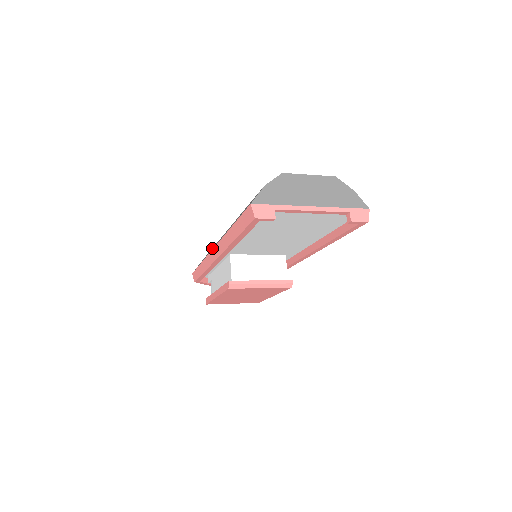
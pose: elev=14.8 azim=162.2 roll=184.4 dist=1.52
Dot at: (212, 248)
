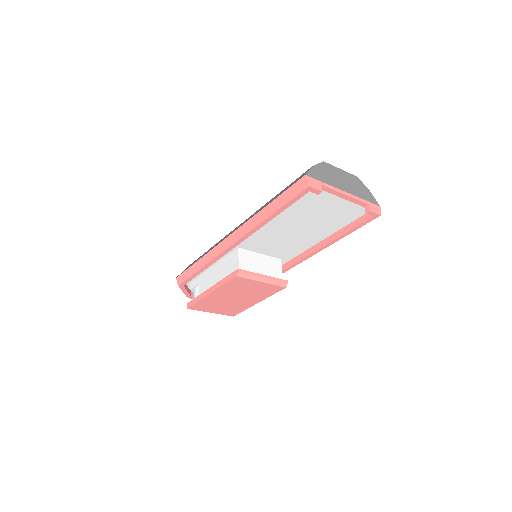
Dot at: occluded
